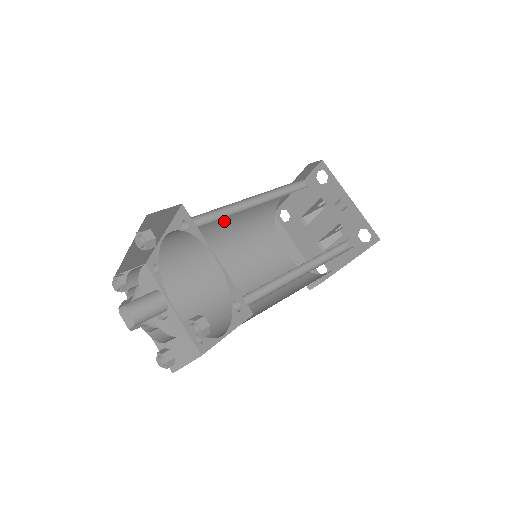
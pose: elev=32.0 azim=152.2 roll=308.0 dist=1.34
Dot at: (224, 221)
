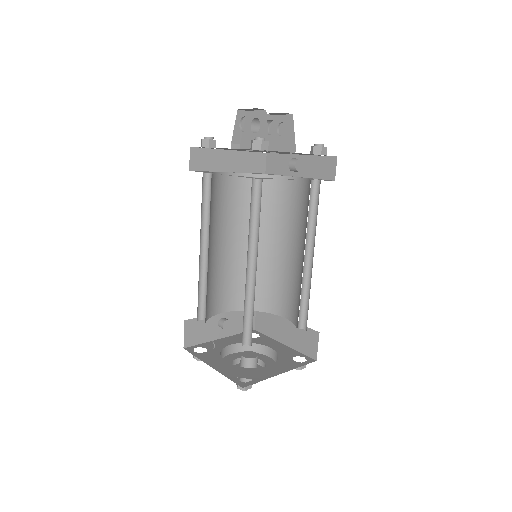
Dot at: occluded
